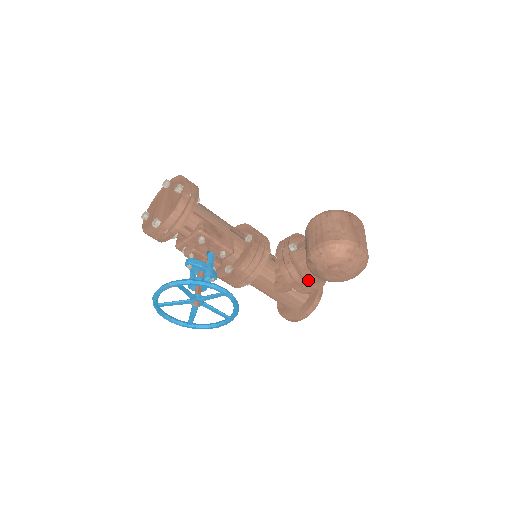
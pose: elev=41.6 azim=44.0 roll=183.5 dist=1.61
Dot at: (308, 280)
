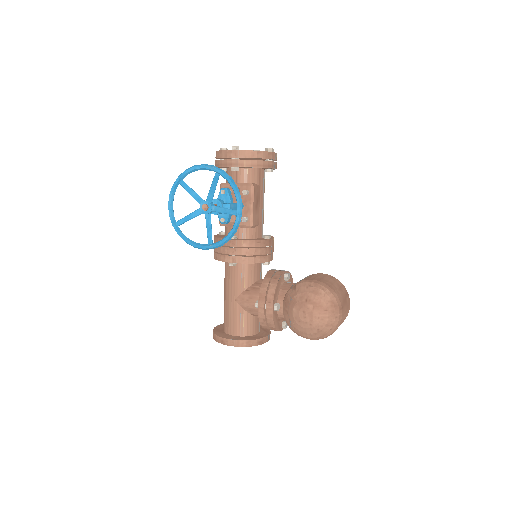
Dot at: (276, 304)
